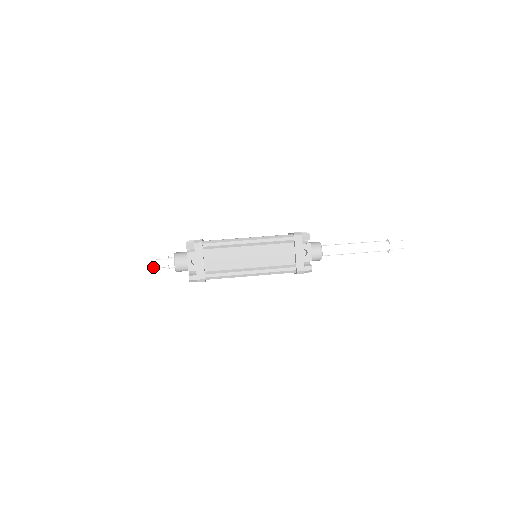
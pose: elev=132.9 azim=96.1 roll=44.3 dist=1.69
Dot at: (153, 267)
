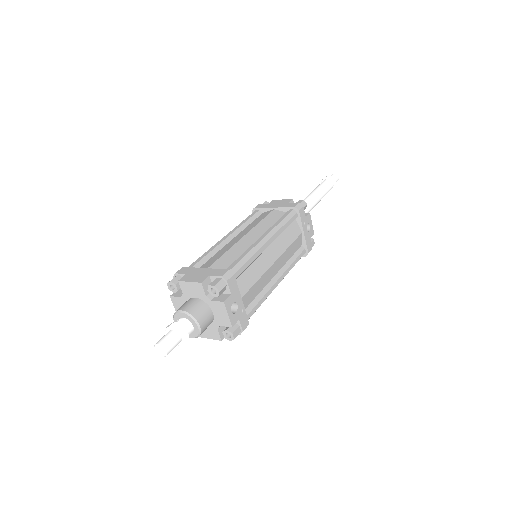
Dot at: occluded
